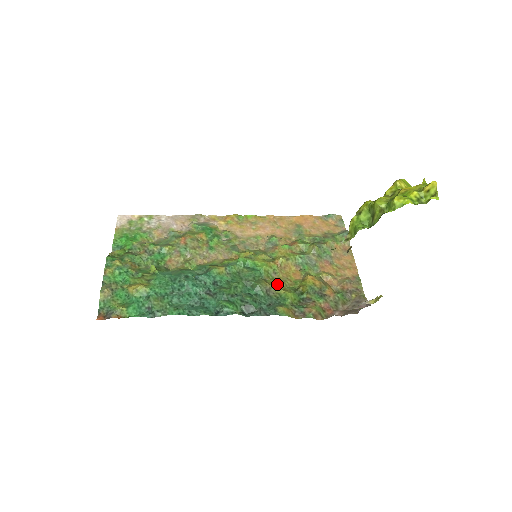
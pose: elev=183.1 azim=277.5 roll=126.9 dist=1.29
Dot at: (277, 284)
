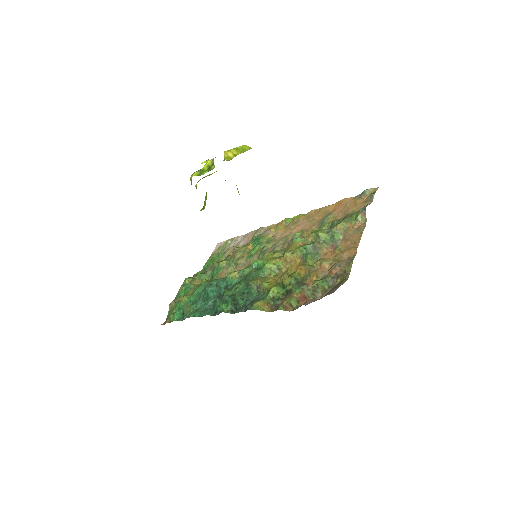
Dot at: (275, 280)
